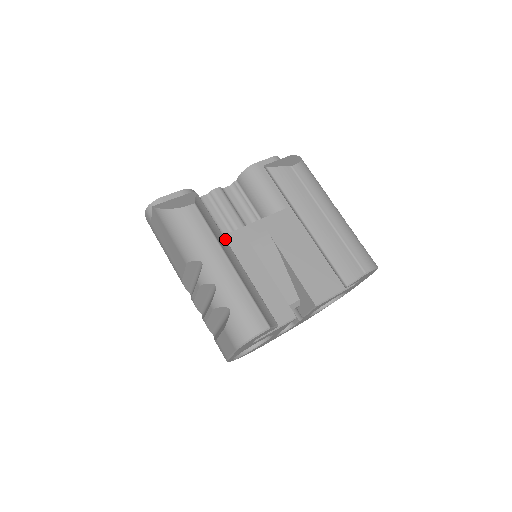
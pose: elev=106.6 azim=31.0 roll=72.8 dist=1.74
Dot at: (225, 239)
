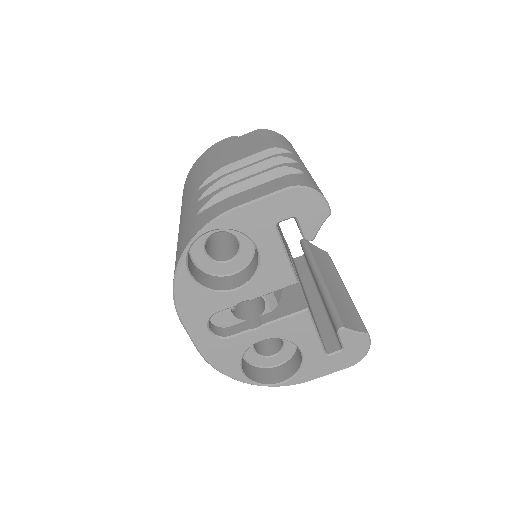
Dot at: occluded
